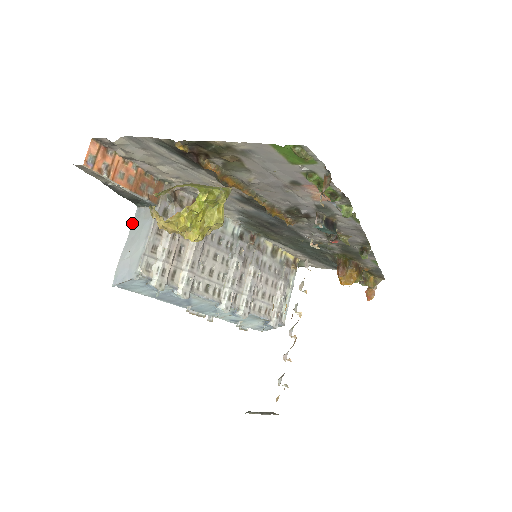
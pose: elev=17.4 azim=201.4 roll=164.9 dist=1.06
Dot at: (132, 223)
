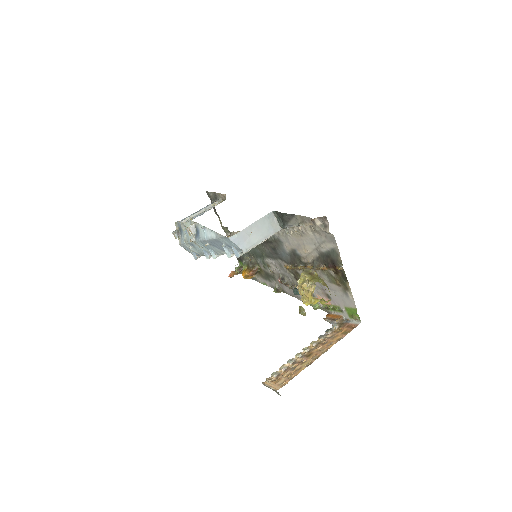
Dot at: (264, 217)
